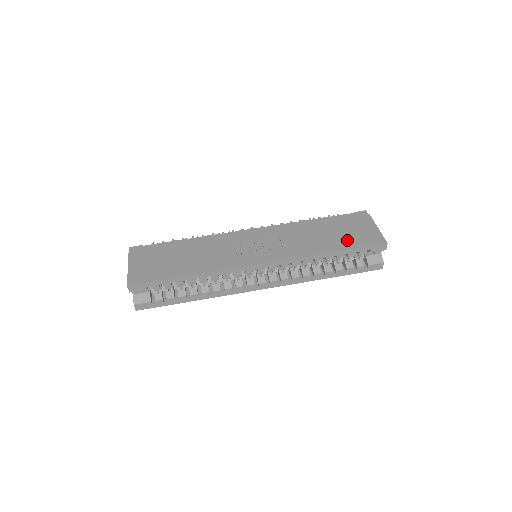
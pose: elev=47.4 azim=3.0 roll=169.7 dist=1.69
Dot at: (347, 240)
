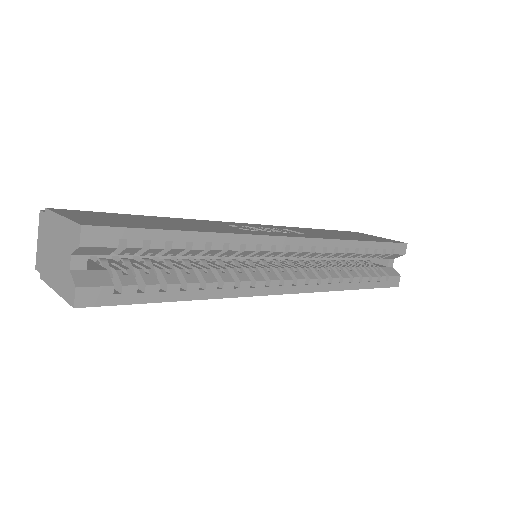
Dot at: (366, 238)
